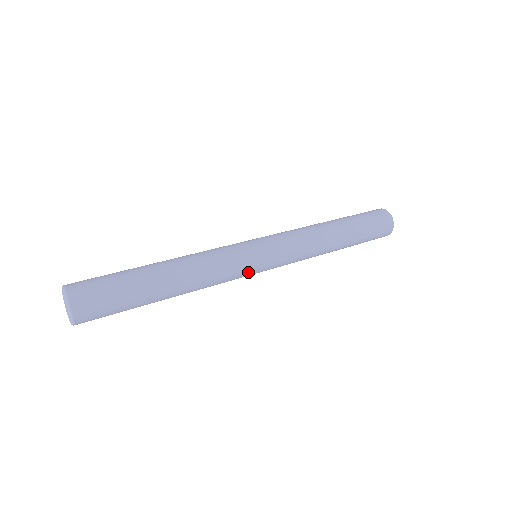
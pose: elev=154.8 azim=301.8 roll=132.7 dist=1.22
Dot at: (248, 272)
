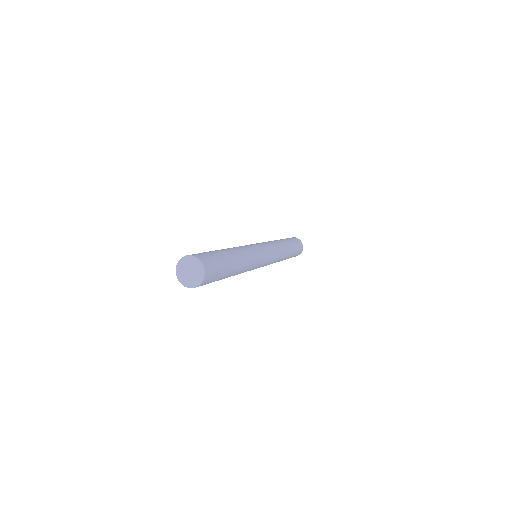
Dot at: (262, 261)
